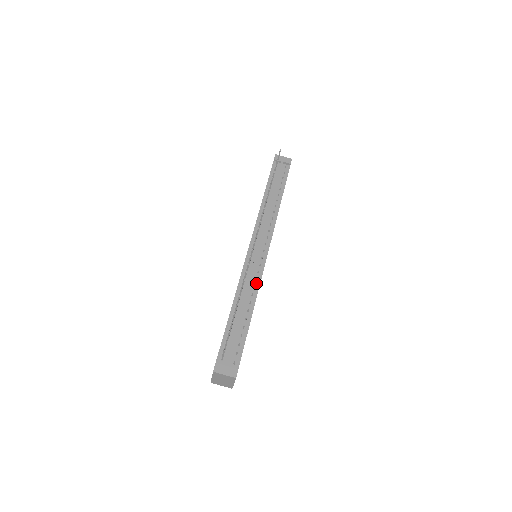
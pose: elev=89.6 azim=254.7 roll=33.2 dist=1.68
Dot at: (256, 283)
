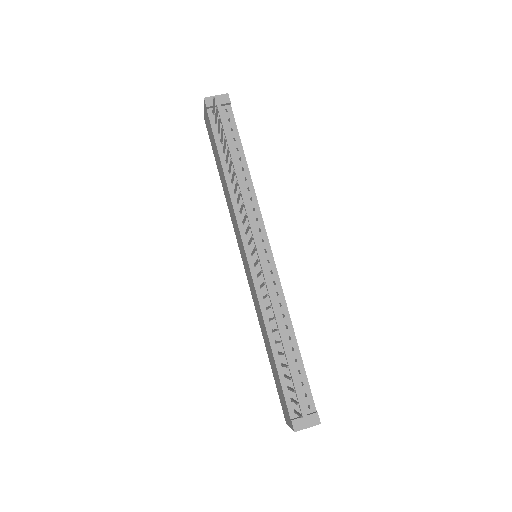
Dot at: (280, 299)
